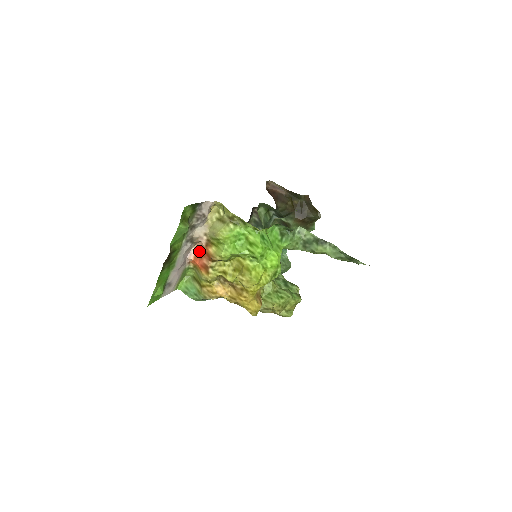
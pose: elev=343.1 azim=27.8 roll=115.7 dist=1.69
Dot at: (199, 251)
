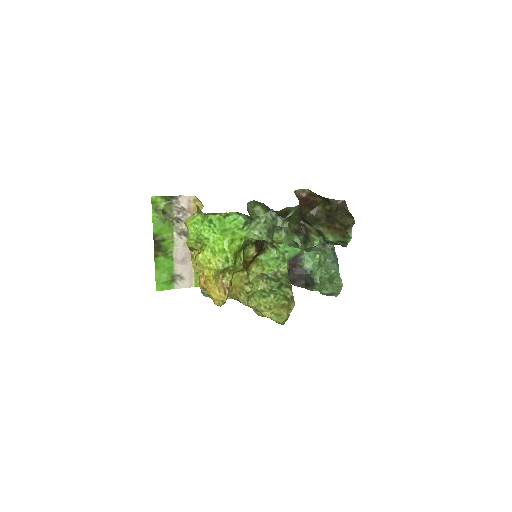
Dot at: occluded
